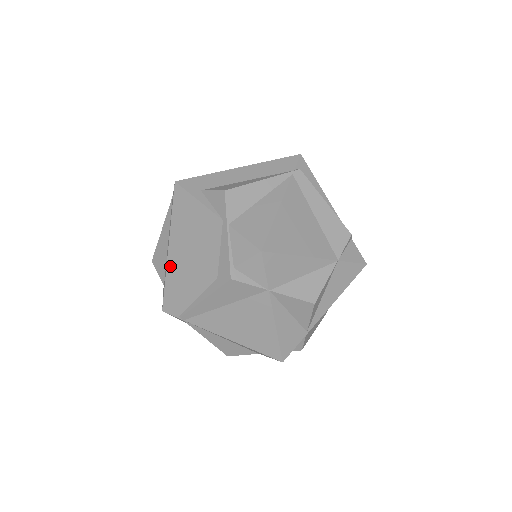
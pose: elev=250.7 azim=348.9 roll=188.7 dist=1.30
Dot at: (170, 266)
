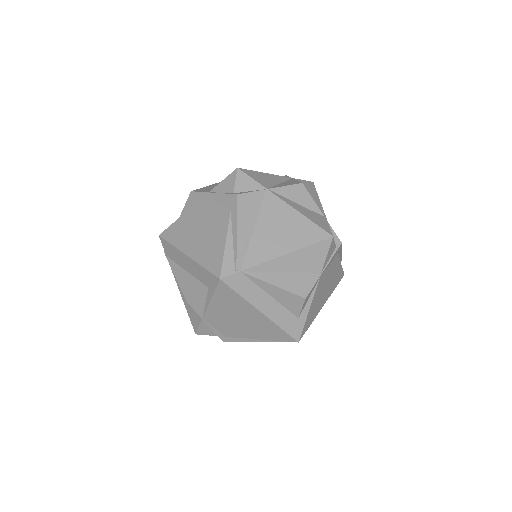
Dot at: (198, 258)
